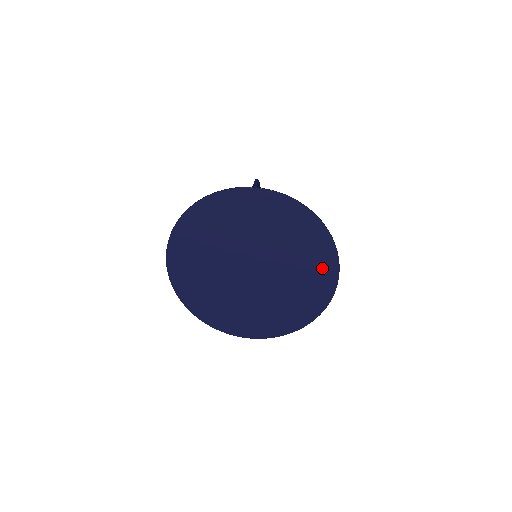
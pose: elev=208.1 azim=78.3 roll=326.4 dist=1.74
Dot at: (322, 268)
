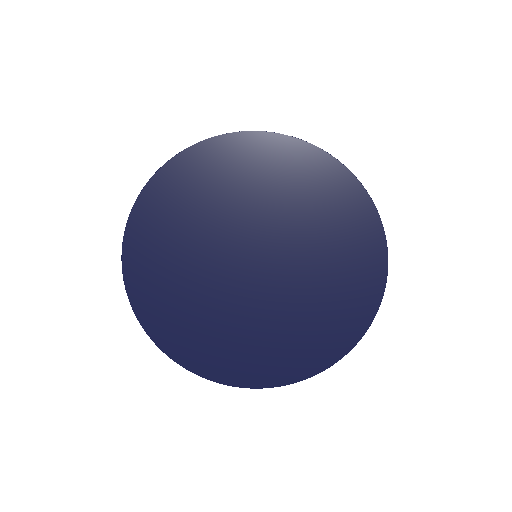
Dot at: (299, 169)
